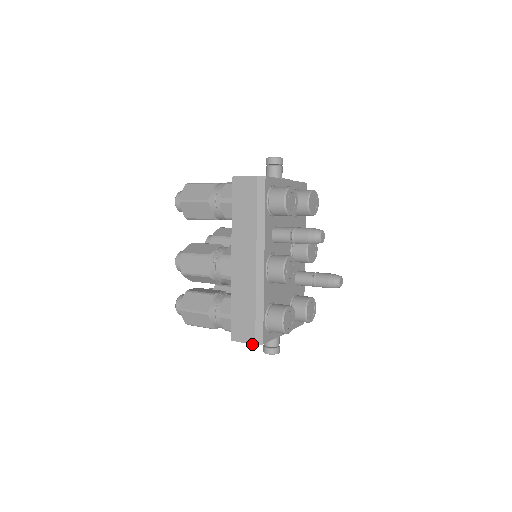
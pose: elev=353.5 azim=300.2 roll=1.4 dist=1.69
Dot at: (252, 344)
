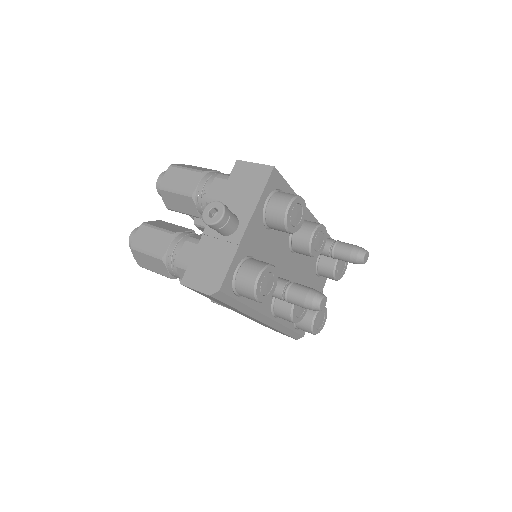
Dot at: occluded
